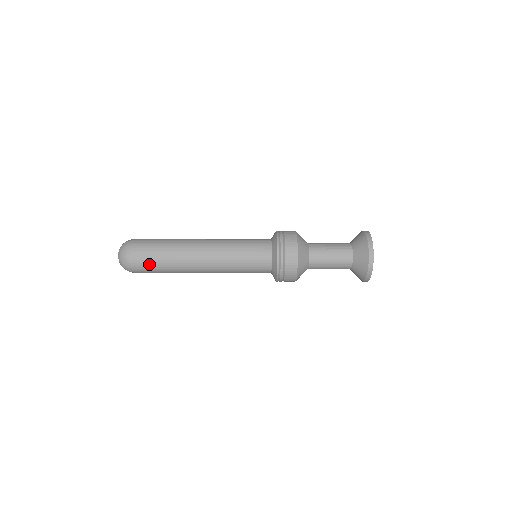
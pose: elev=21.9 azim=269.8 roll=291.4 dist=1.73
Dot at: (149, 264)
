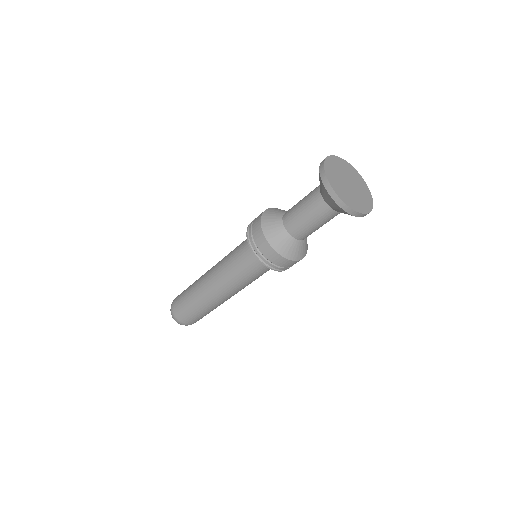
Dot at: (198, 318)
